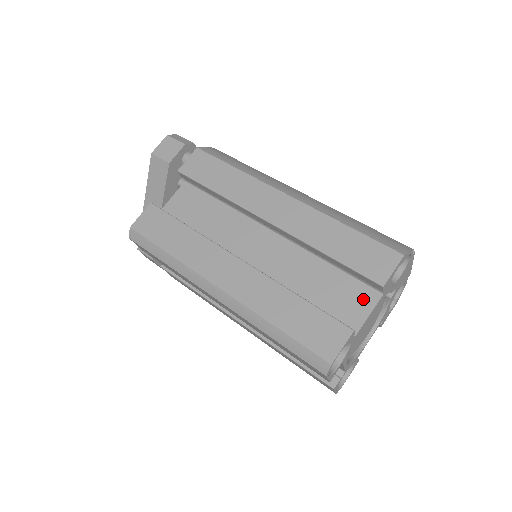
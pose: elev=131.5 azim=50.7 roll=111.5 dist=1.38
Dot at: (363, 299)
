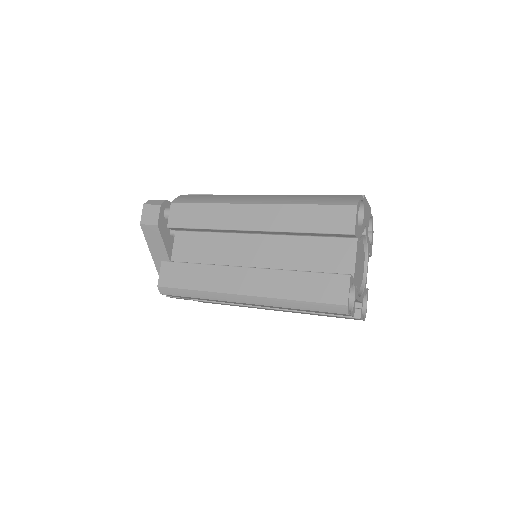
Dot at: (346, 249)
